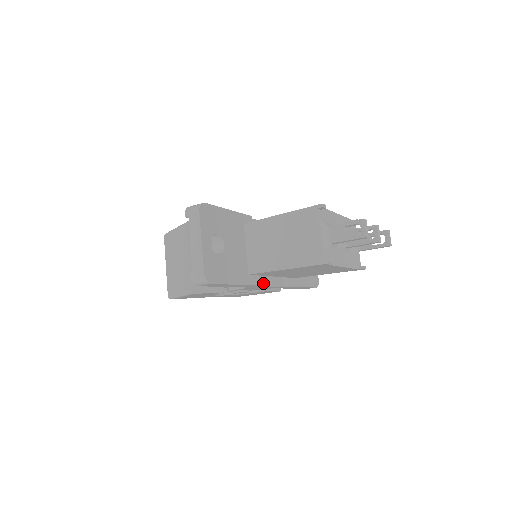
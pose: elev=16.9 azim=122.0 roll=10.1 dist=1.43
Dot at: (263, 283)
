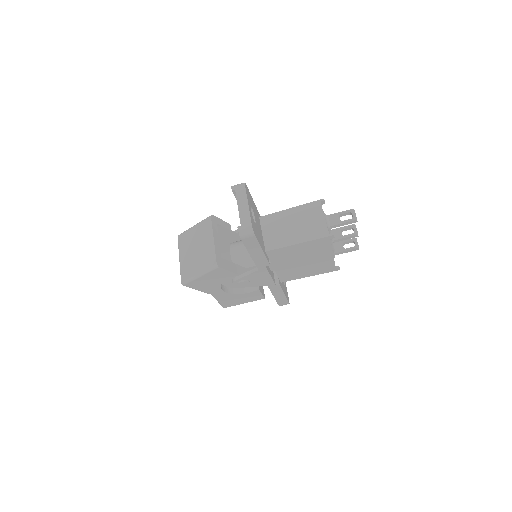
Dot at: (268, 270)
